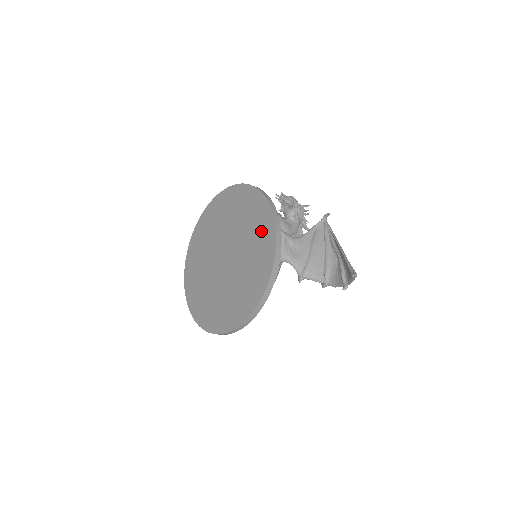
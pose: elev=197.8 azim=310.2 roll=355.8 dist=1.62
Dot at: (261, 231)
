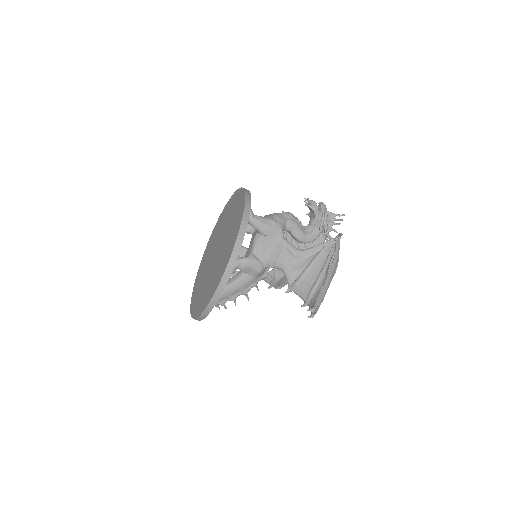
Dot at: (230, 244)
